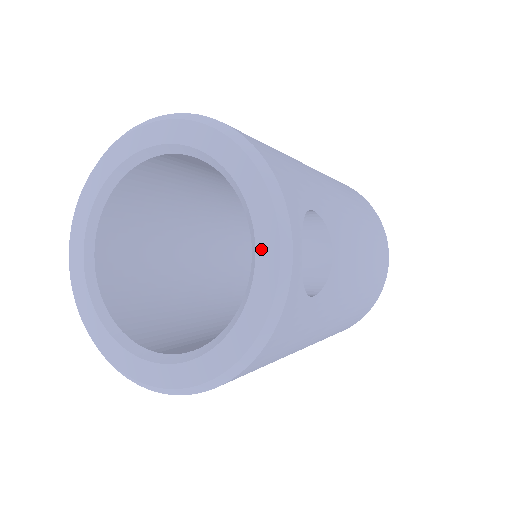
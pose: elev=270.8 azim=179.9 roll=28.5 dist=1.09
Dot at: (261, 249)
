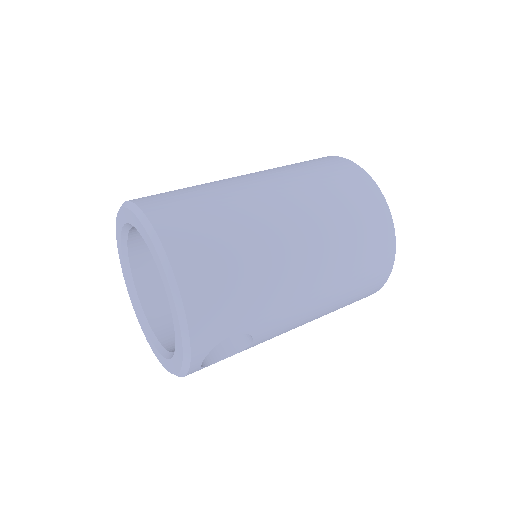
Dot at: (176, 355)
